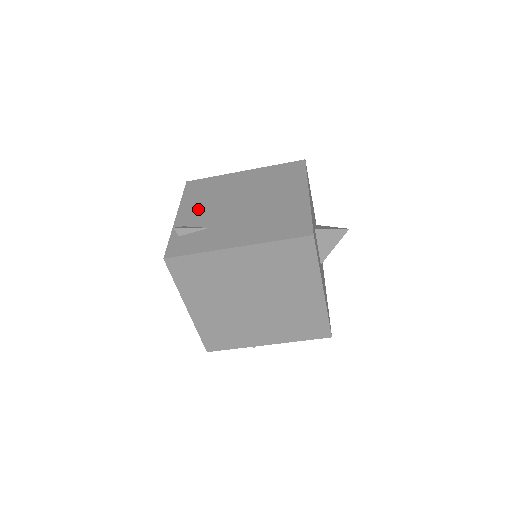
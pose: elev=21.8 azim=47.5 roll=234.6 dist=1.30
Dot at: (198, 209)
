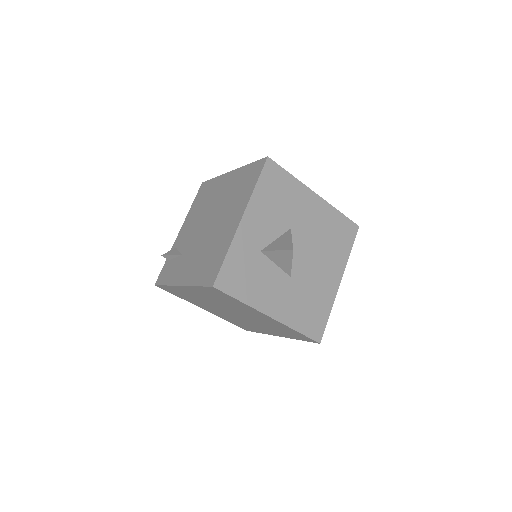
Dot at: (189, 226)
